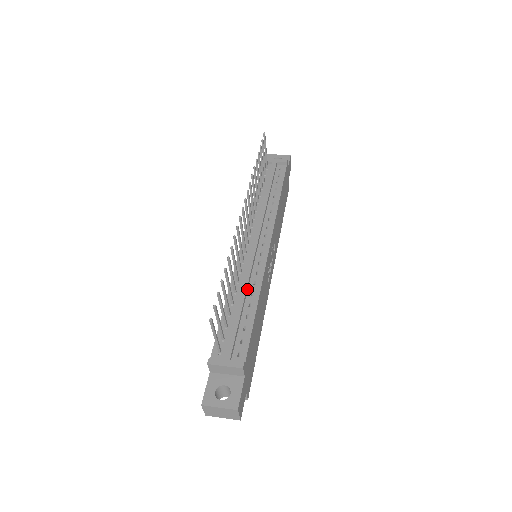
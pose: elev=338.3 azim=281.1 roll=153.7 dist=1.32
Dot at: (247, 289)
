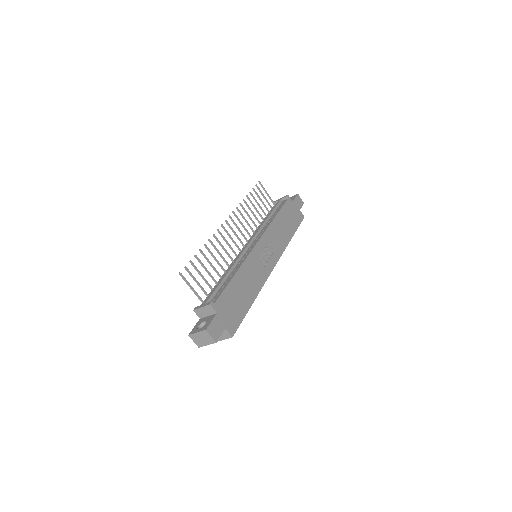
Dot at: (233, 269)
